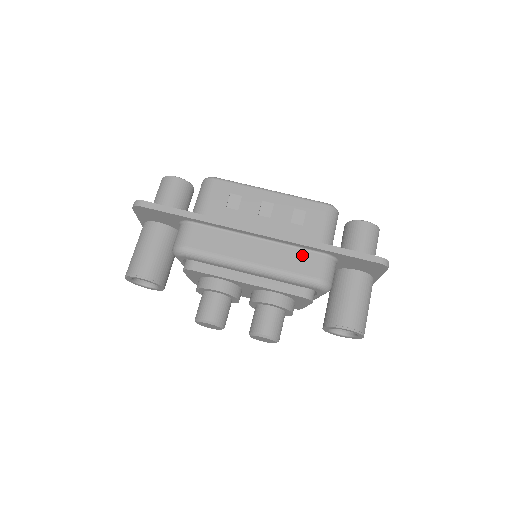
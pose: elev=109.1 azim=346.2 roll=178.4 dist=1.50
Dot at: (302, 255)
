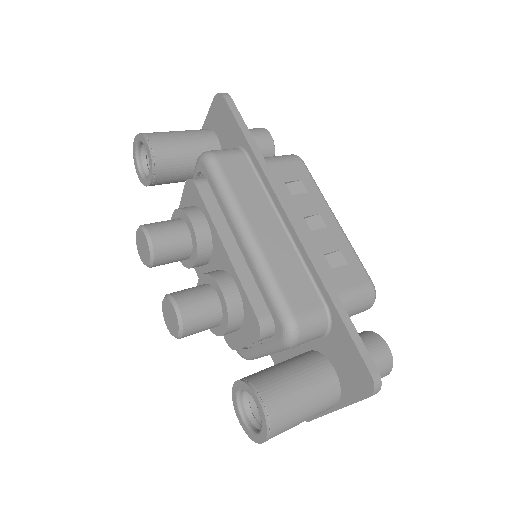
Dot at: (304, 281)
